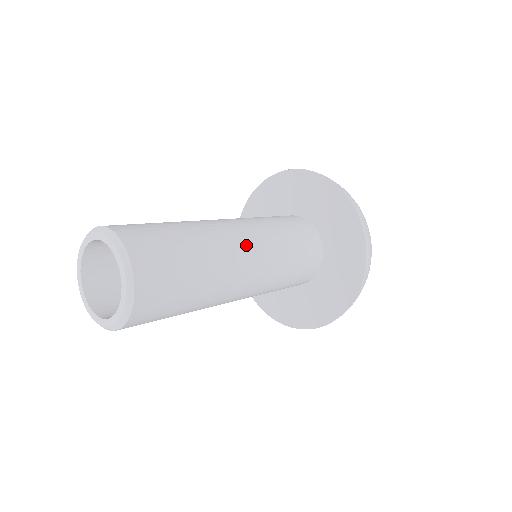
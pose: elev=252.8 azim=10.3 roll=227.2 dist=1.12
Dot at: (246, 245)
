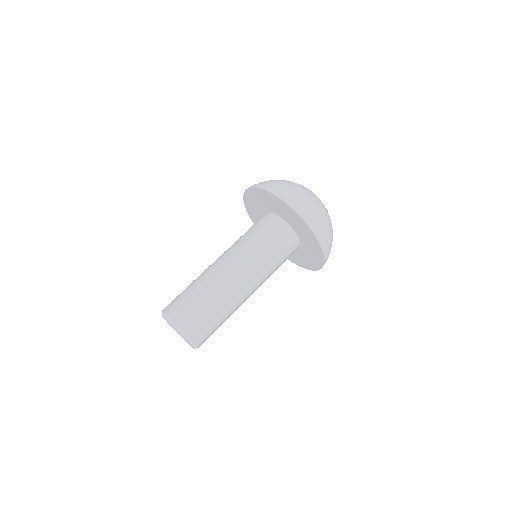
Dot at: (233, 269)
